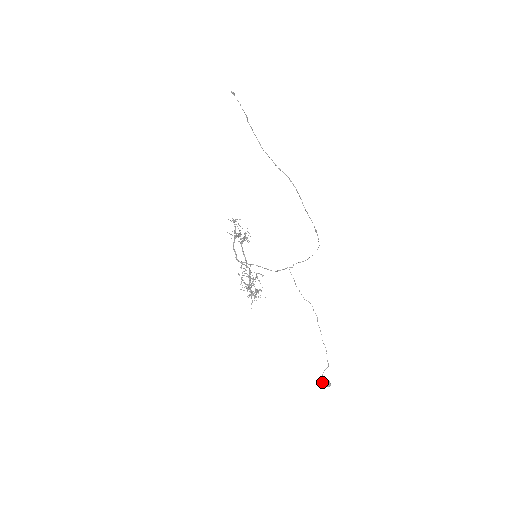
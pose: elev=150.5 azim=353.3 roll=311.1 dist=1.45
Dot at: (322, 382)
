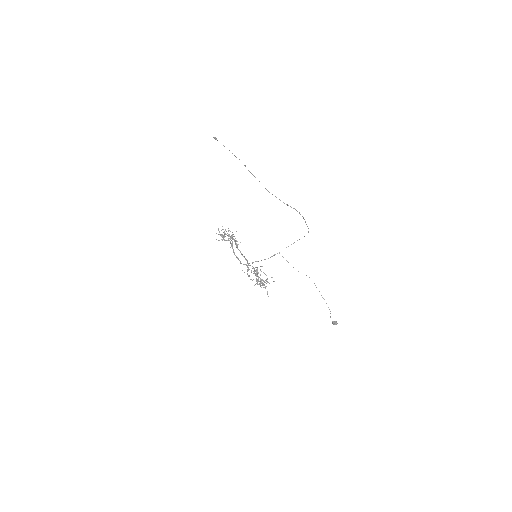
Dot at: occluded
